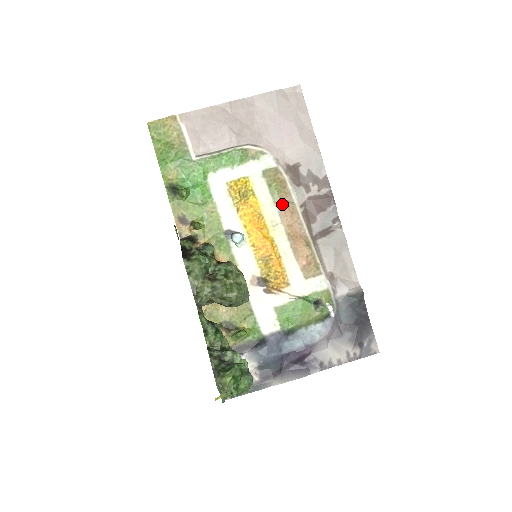
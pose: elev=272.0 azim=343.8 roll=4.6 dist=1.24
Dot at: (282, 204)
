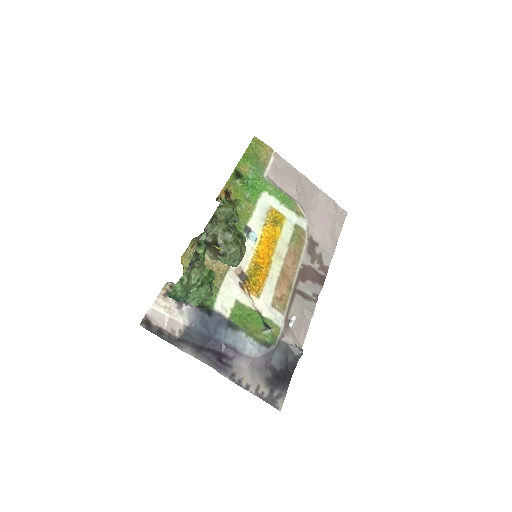
Dot at: (293, 251)
